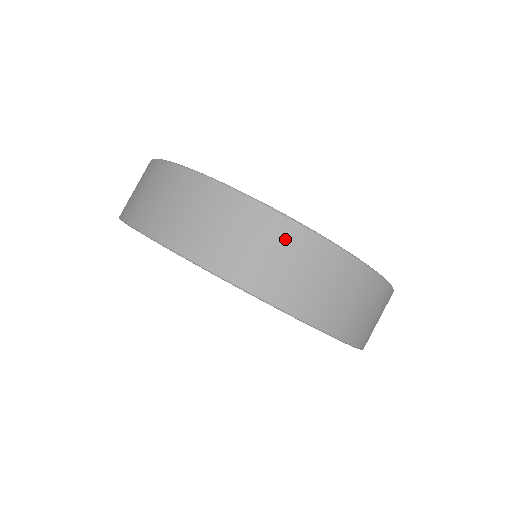
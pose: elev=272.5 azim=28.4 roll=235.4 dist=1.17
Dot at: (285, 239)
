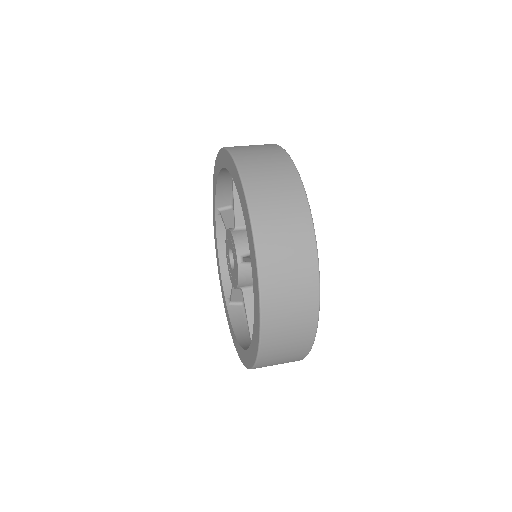
Dot at: occluded
